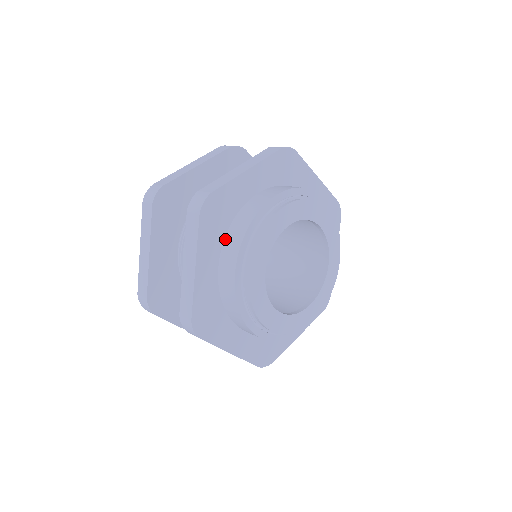
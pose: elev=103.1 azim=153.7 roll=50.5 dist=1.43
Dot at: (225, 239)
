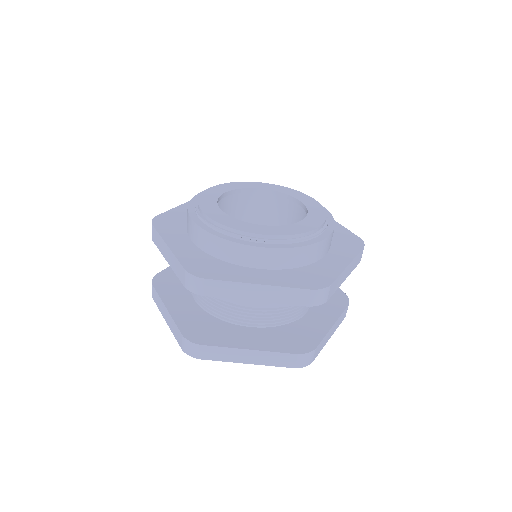
Dot at: (186, 229)
